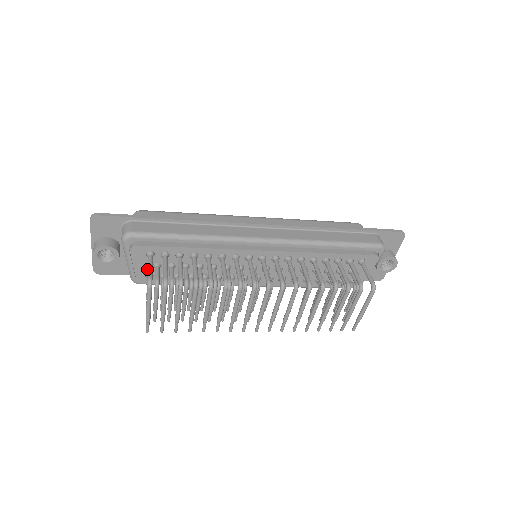
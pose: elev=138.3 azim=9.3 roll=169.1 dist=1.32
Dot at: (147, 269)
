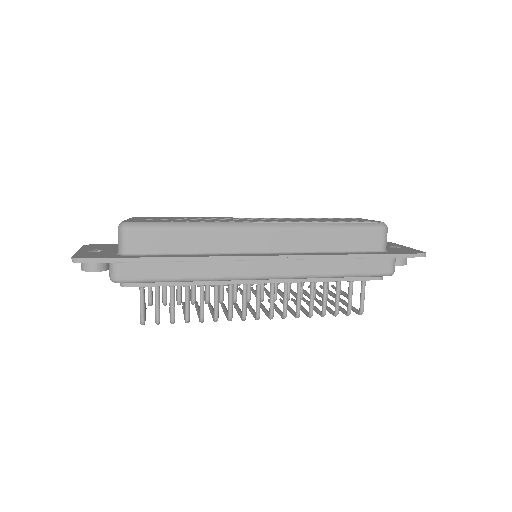
Dot at: occluded
